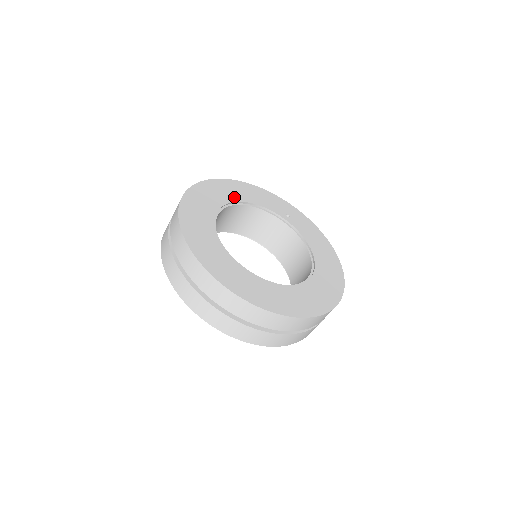
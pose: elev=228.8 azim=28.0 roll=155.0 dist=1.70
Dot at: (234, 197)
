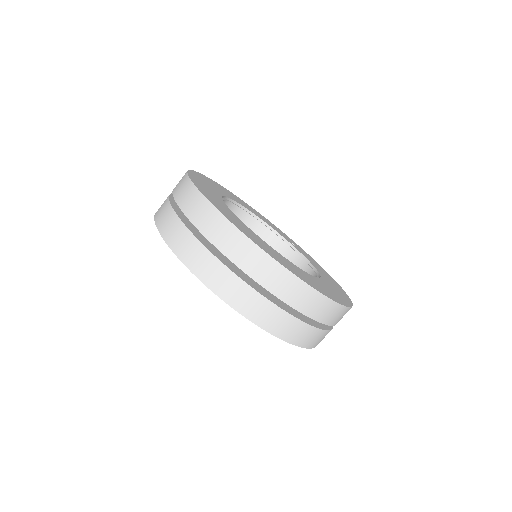
Dot at: (242, 204)
